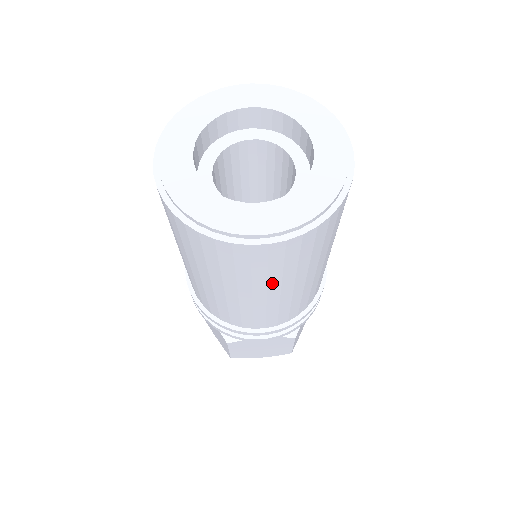
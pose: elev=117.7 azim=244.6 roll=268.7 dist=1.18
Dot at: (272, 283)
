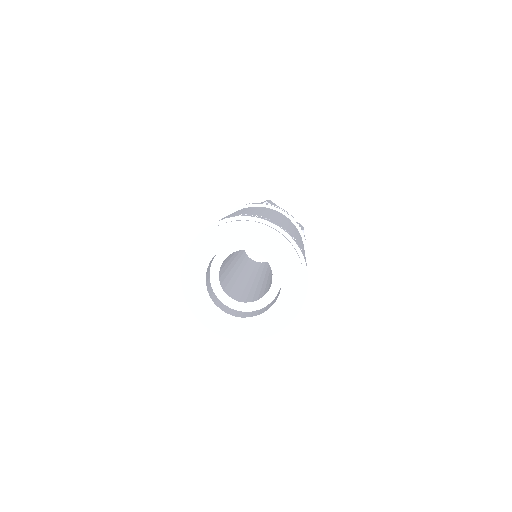
Dot at: occluded
